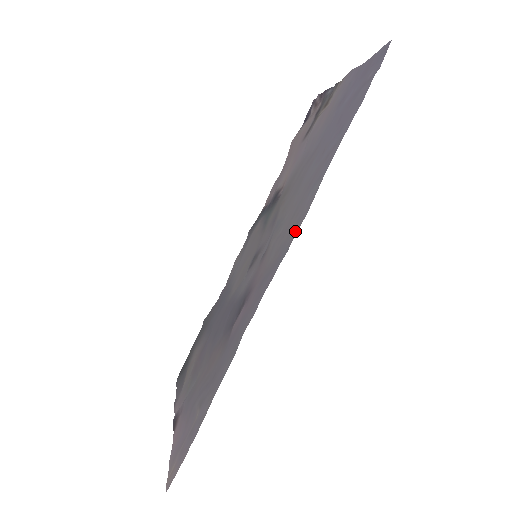
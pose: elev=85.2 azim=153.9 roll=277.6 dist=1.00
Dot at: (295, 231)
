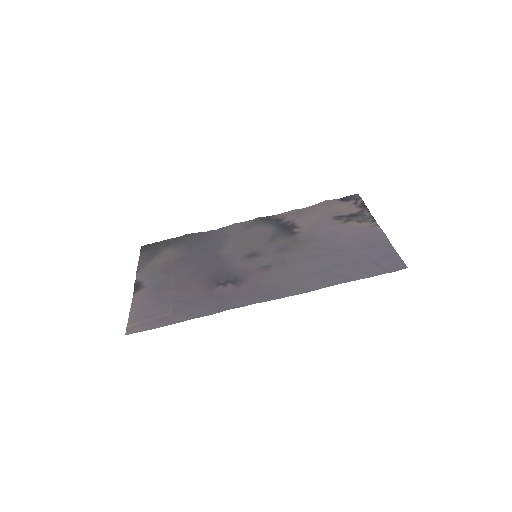
Dot at: (292, 293)
